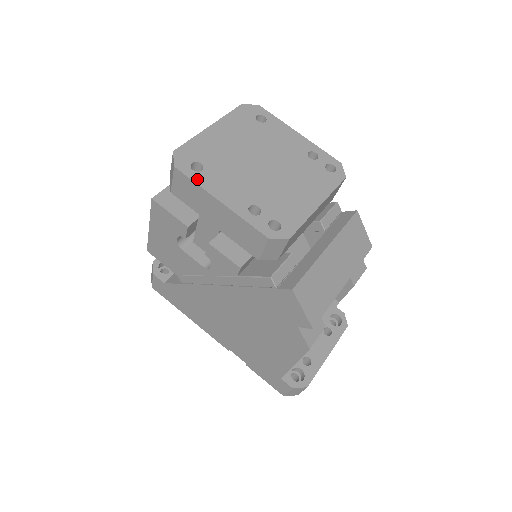
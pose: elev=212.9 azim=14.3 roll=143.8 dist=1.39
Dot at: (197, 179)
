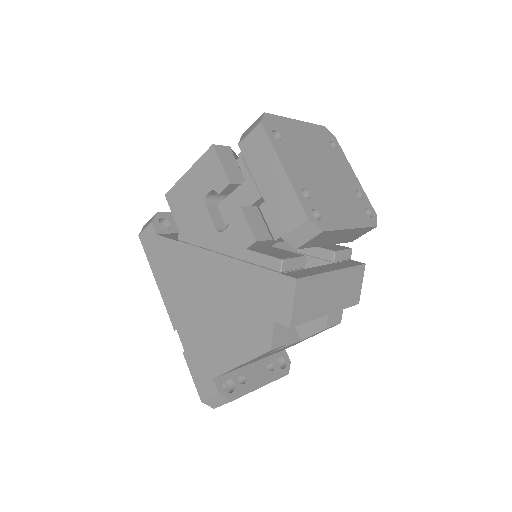
Dot at: (274, 142)
